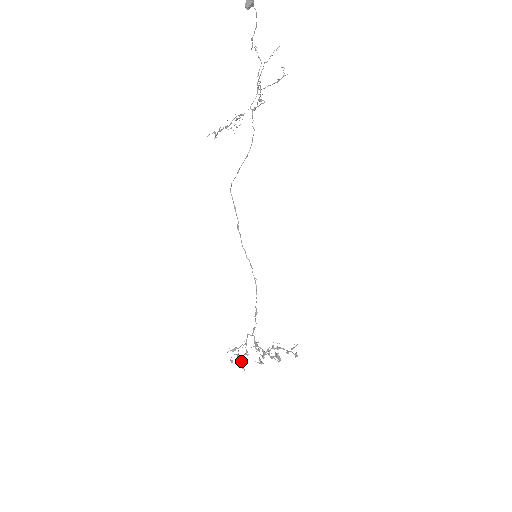
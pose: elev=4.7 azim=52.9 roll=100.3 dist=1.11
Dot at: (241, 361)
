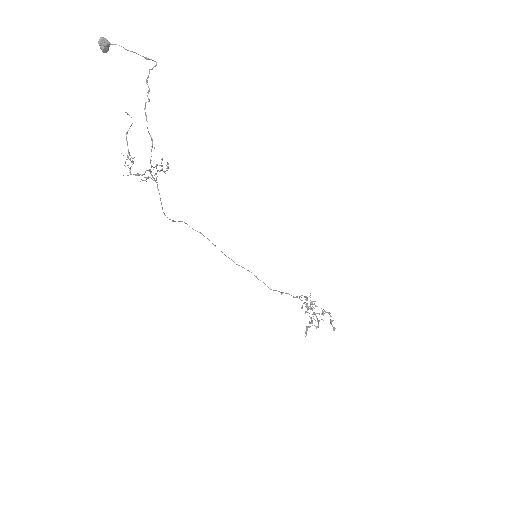
Dot at: (310, 309)
